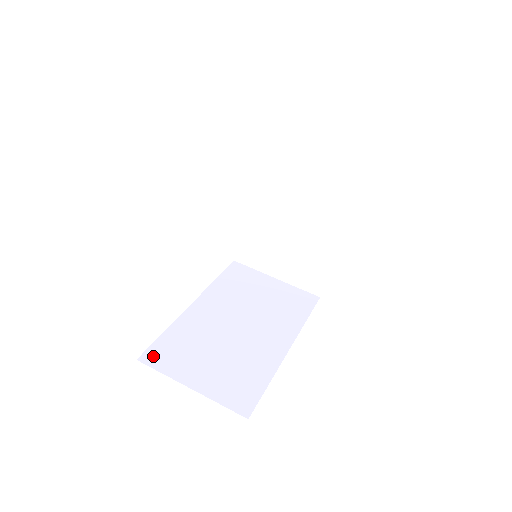
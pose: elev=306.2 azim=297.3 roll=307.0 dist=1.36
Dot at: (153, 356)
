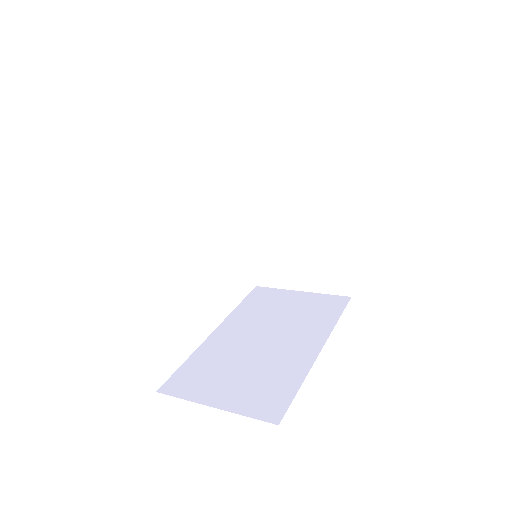
Dot at: (173, 385)
